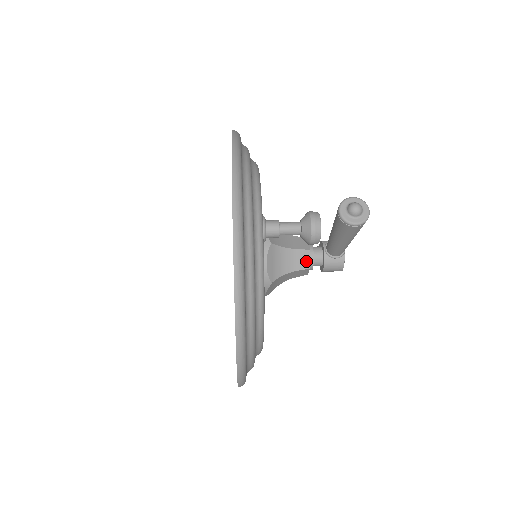
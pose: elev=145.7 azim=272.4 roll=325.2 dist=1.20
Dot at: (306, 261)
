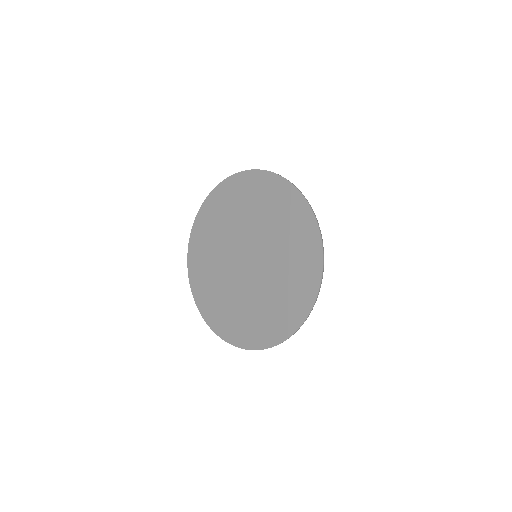
Dot at: occluded
